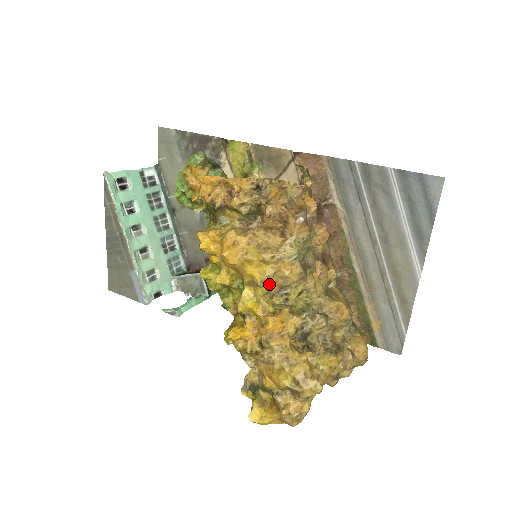
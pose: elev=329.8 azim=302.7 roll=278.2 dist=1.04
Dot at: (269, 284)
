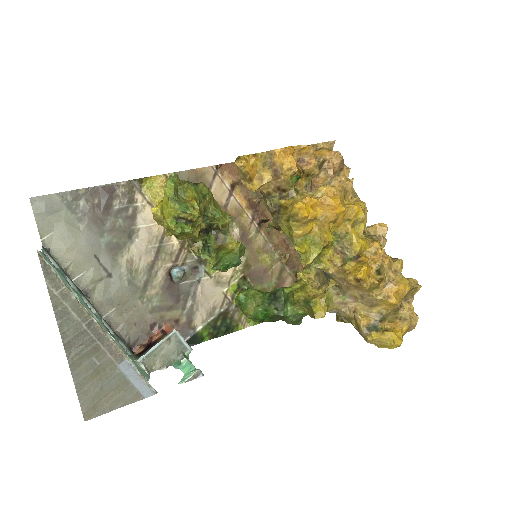
Dot at: (365, 217)
